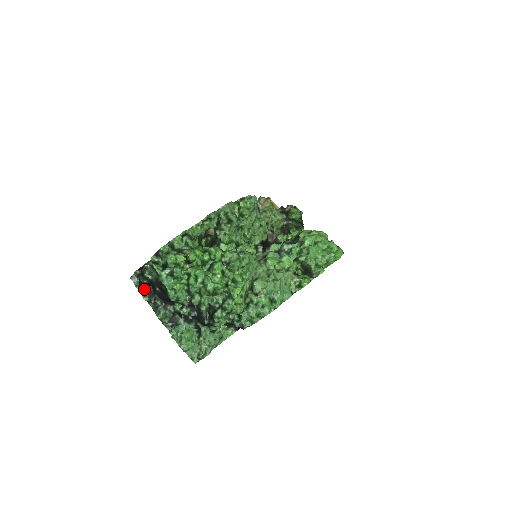
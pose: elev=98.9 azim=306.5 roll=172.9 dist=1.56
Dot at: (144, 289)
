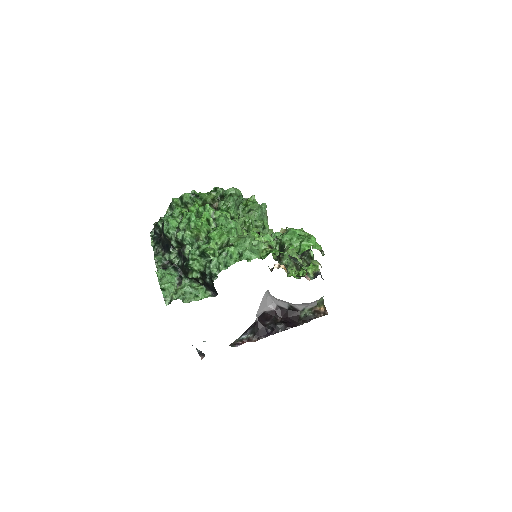
Dot at: (154, 237)
